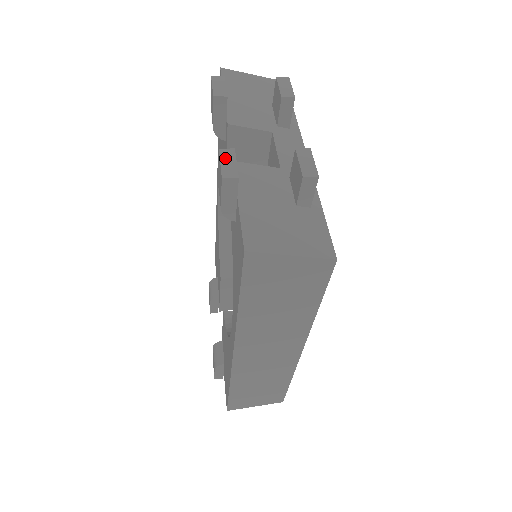
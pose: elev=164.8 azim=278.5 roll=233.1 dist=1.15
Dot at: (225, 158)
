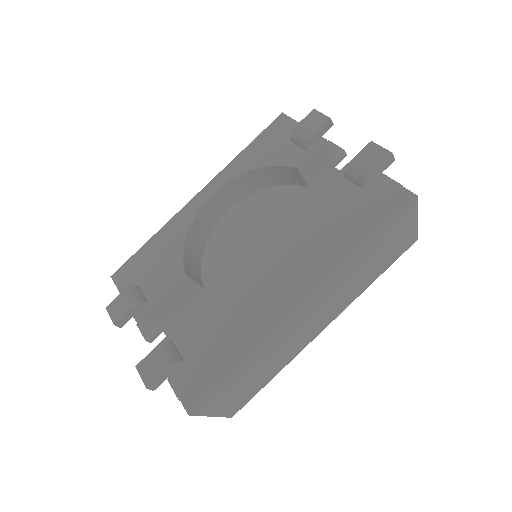
Dot at: (379, 147)
